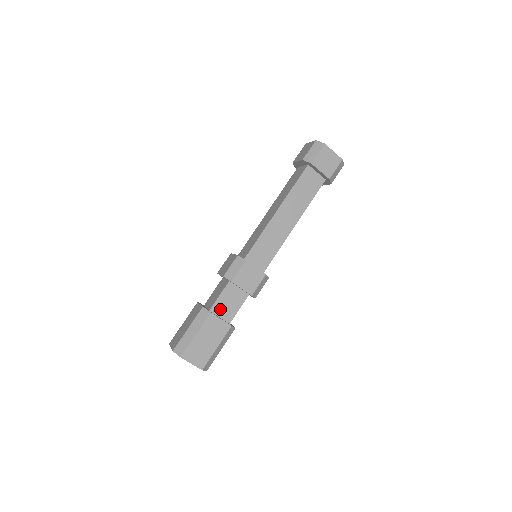
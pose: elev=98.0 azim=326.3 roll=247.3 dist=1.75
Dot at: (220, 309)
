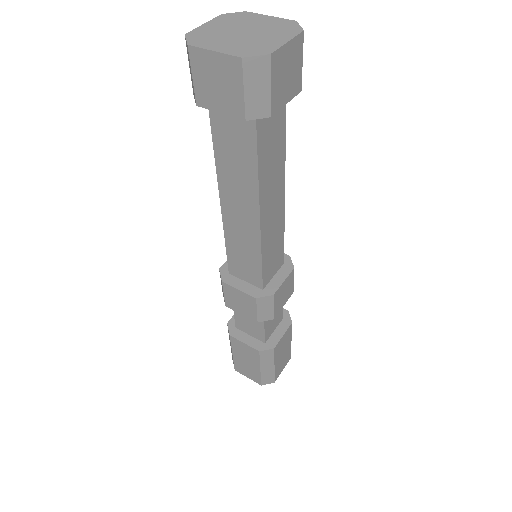
Dot at: (271, 329)
